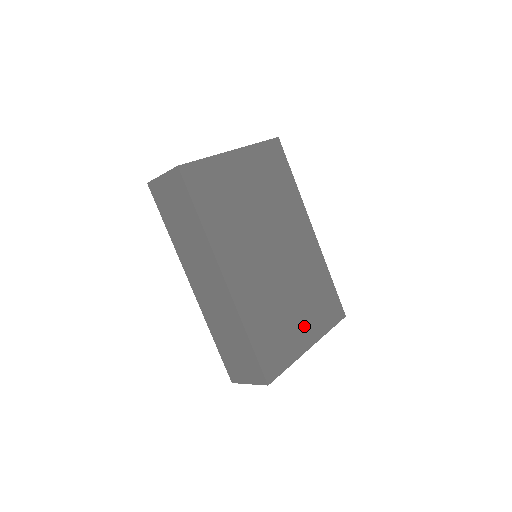
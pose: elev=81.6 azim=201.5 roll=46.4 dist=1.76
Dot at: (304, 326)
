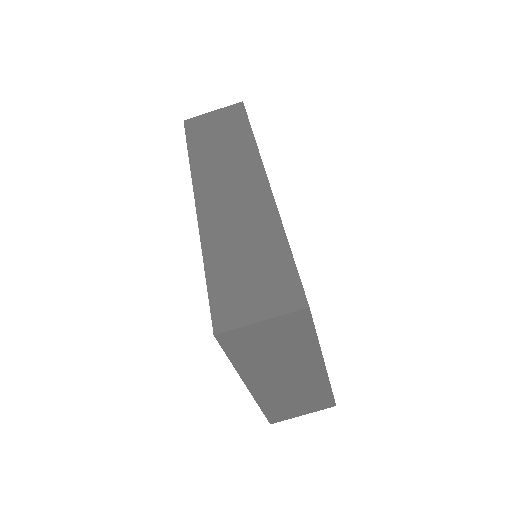
Dot at: occluded
